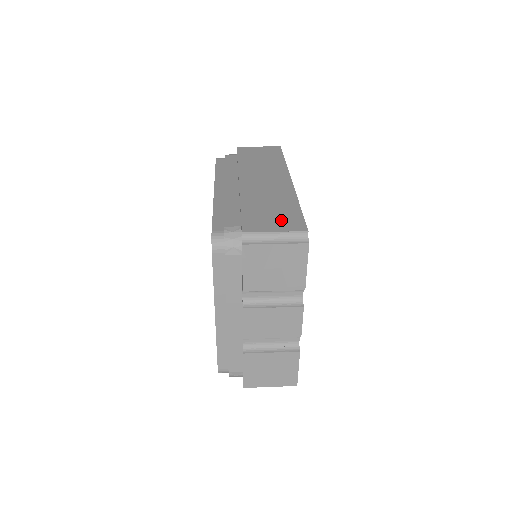
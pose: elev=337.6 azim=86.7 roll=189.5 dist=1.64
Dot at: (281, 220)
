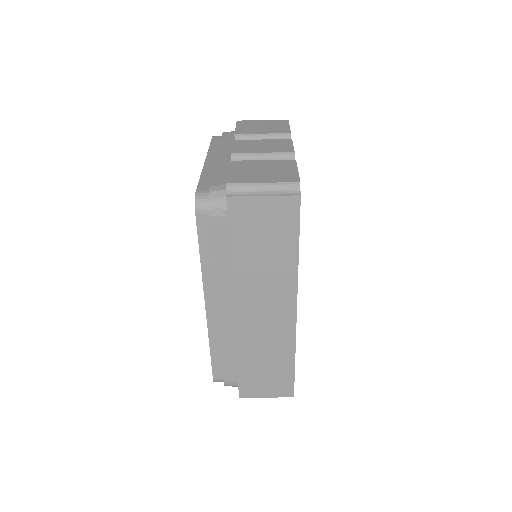
Dot at: occluded
